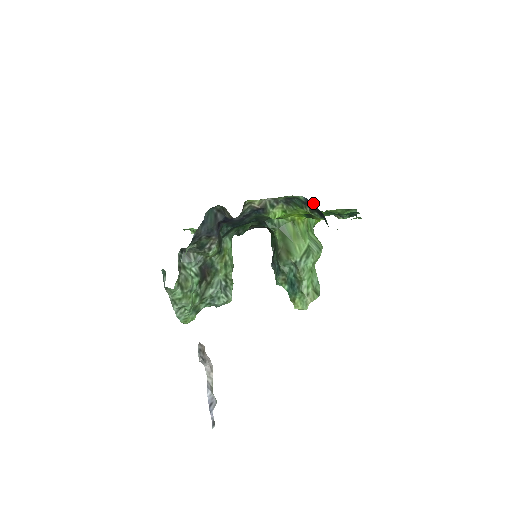
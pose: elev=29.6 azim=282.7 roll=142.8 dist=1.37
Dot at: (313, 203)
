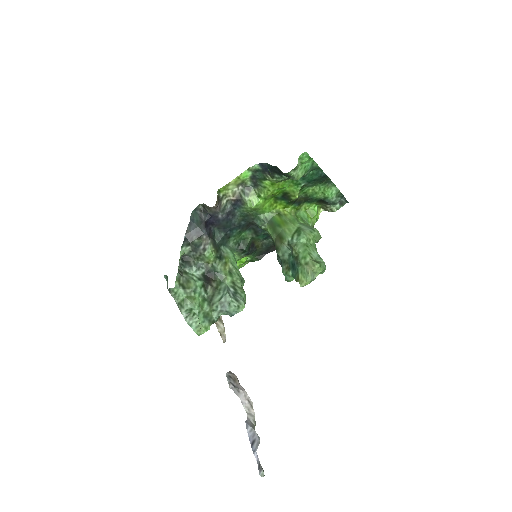
Dot at: (266, 164)
